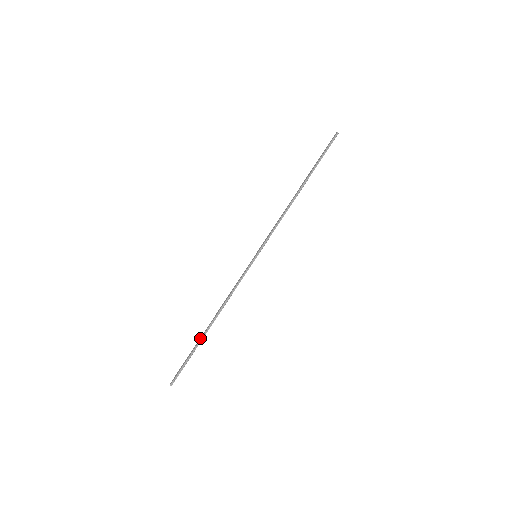
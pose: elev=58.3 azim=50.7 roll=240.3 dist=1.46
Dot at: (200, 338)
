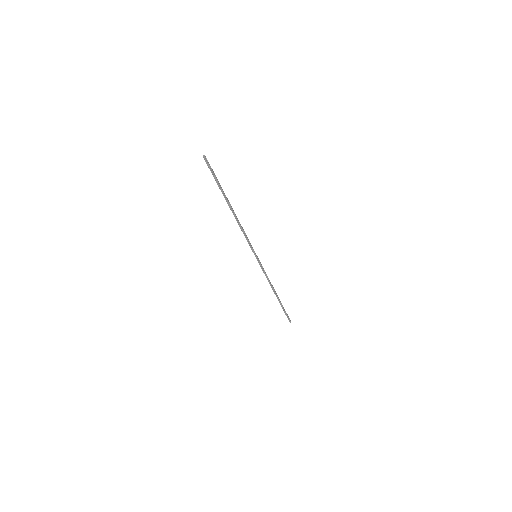
Dot at: (279, 302)
